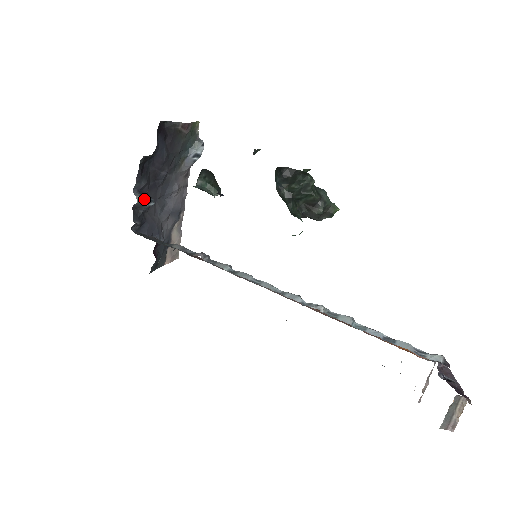
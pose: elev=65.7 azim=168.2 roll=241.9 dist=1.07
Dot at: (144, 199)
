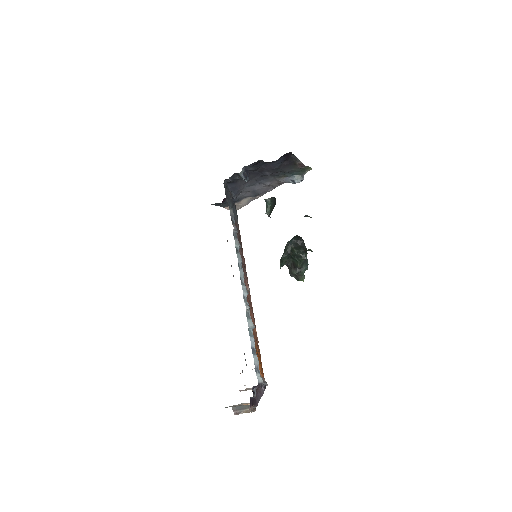
Dot at: (244, 175)
